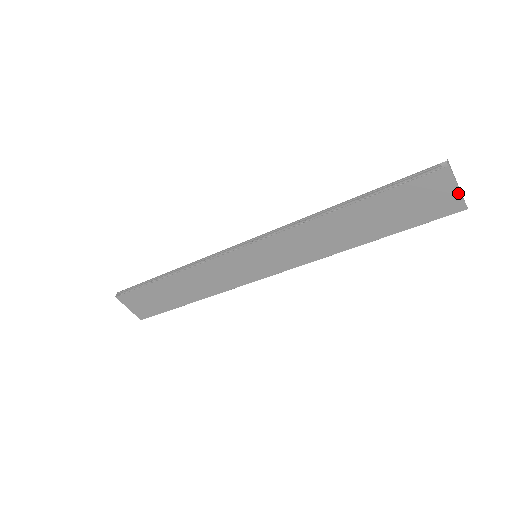
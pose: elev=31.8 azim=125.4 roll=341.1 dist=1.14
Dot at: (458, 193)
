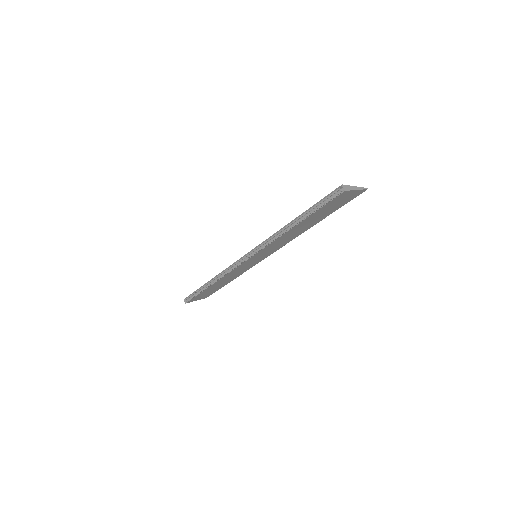
Dot at: (358, 191)
